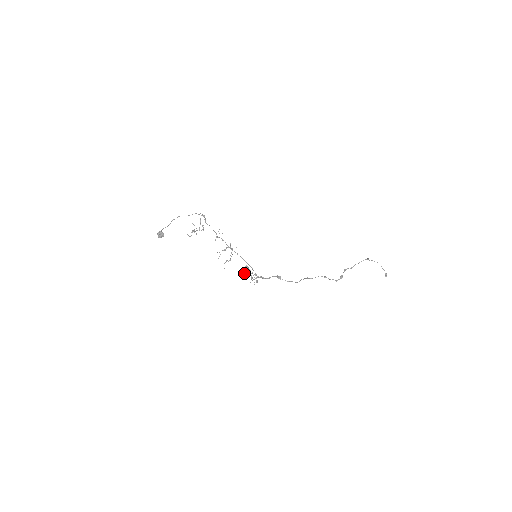
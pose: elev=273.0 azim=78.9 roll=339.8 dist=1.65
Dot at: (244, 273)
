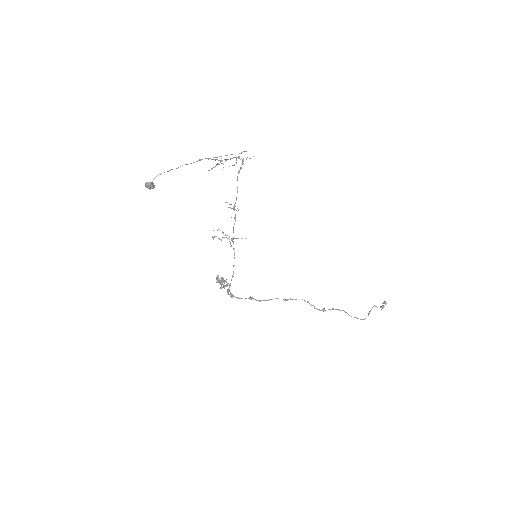
Dot at: (216, 282)
